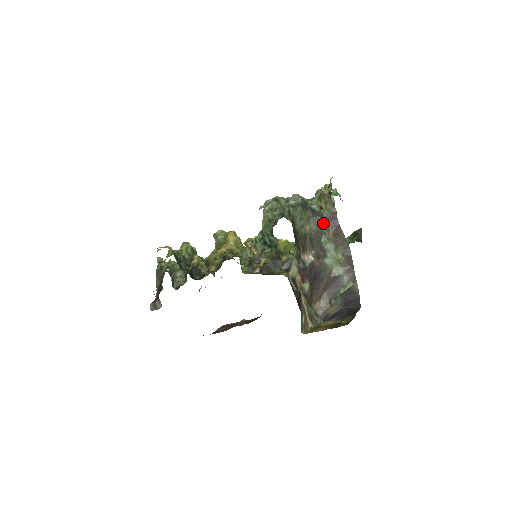
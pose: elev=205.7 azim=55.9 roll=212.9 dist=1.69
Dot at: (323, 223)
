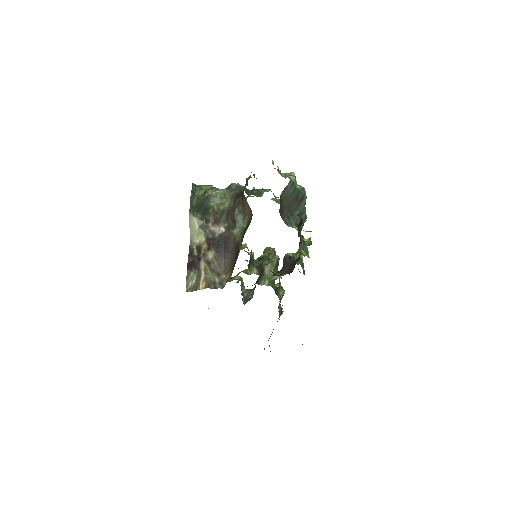
Dot at: (238, 198)
